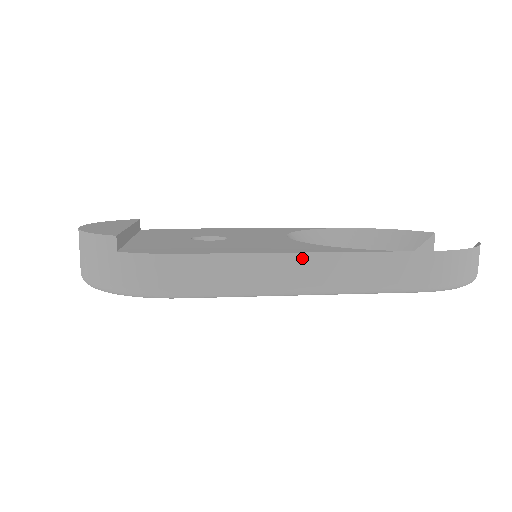
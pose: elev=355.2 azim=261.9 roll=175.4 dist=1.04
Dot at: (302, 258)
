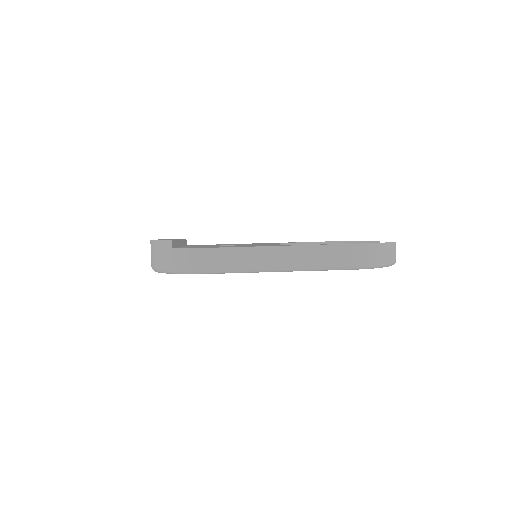
Dot at: (274, 249)
